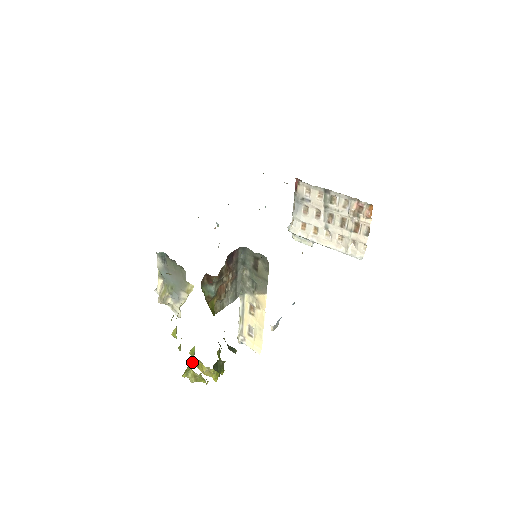
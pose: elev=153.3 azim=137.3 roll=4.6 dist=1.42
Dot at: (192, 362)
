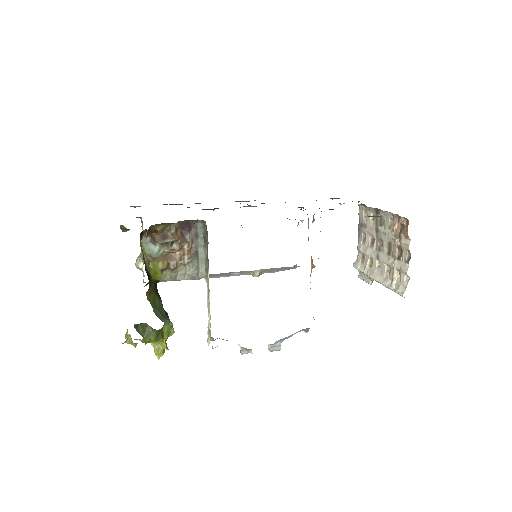
Dot at: occluded
